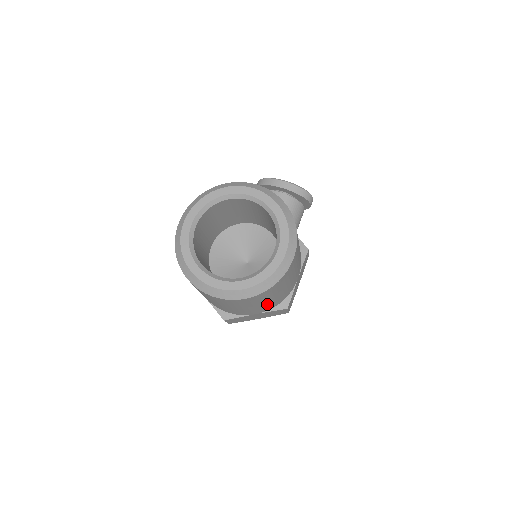
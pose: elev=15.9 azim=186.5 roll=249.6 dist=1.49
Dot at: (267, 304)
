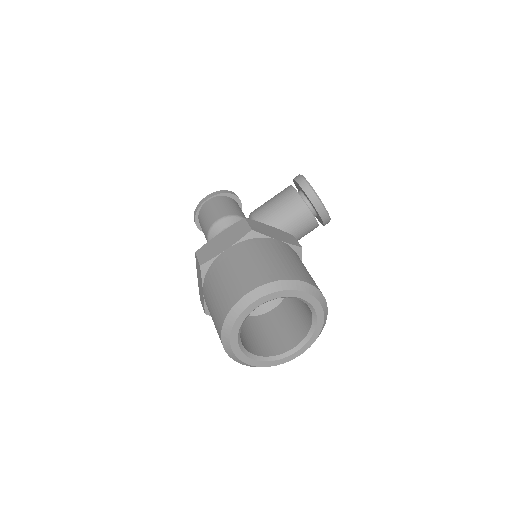
Dot at: occluded
